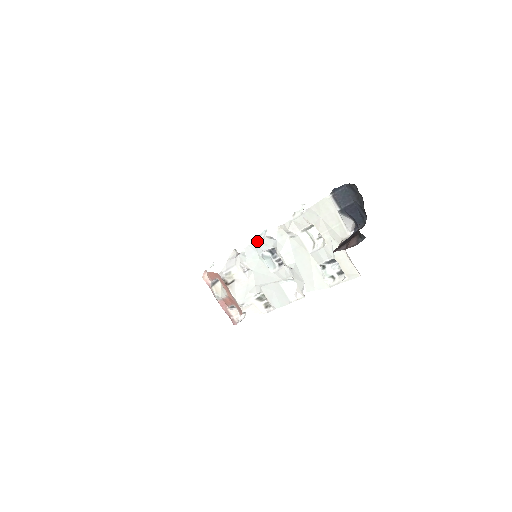
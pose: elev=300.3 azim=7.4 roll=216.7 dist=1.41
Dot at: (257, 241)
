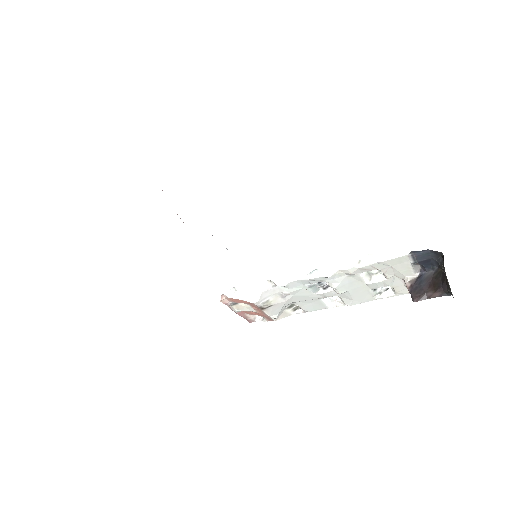
Dot at: (307, 279)
